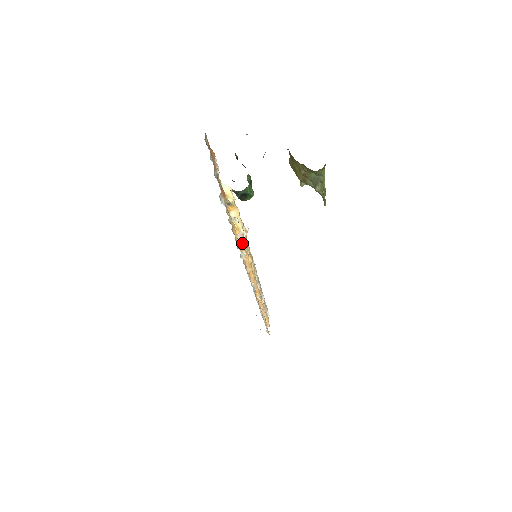
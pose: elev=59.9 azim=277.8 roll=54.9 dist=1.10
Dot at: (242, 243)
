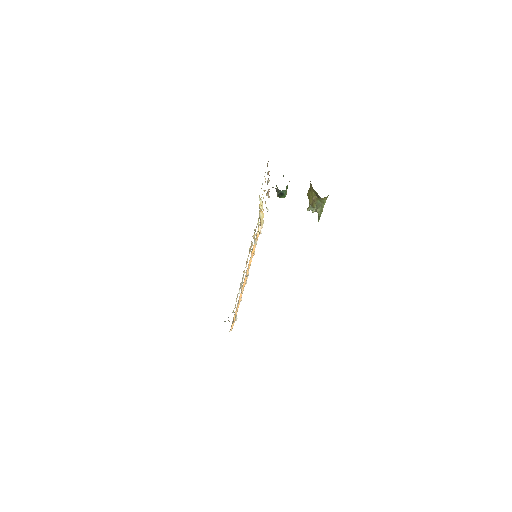
Dot at: (258, 234)
